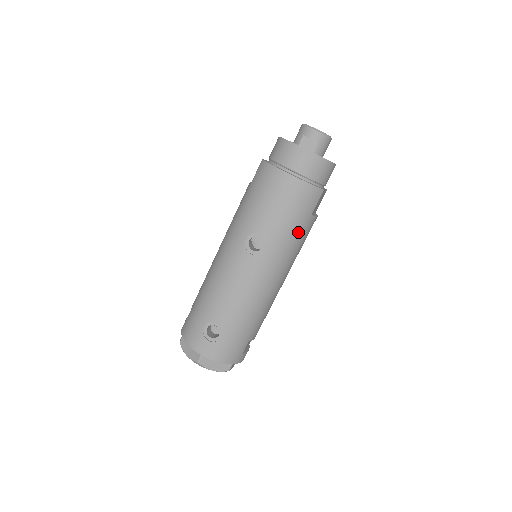
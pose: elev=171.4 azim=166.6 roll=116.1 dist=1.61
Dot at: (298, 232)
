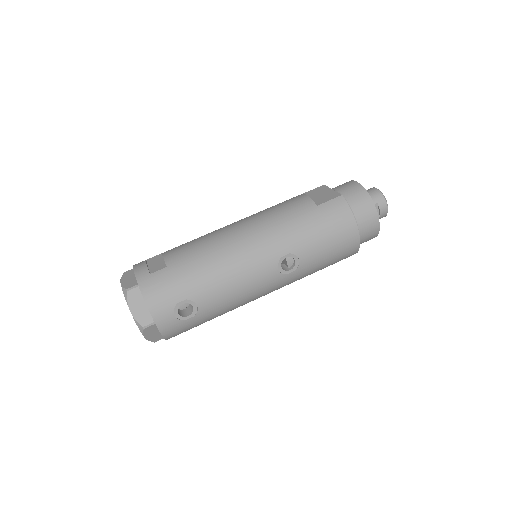
Dot at: occluded
